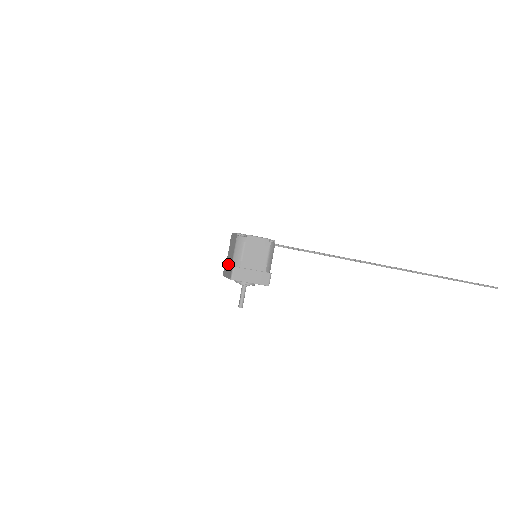
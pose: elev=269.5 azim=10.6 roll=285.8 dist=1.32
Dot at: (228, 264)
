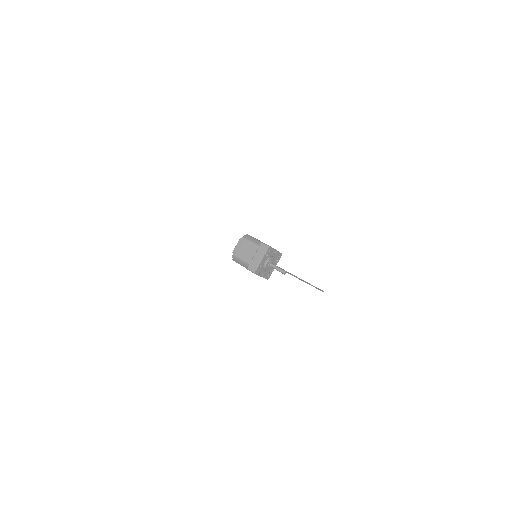
Dot at: (253, 256)
